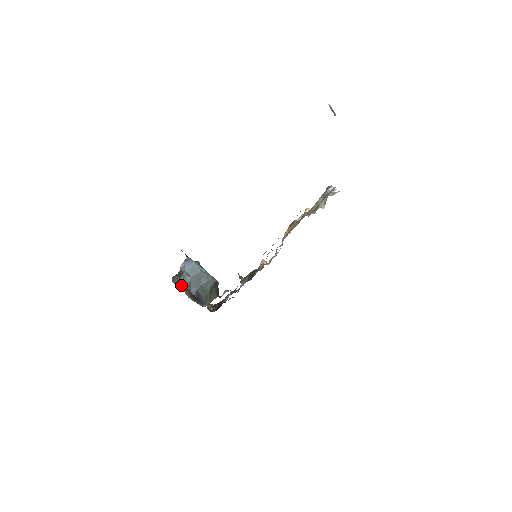
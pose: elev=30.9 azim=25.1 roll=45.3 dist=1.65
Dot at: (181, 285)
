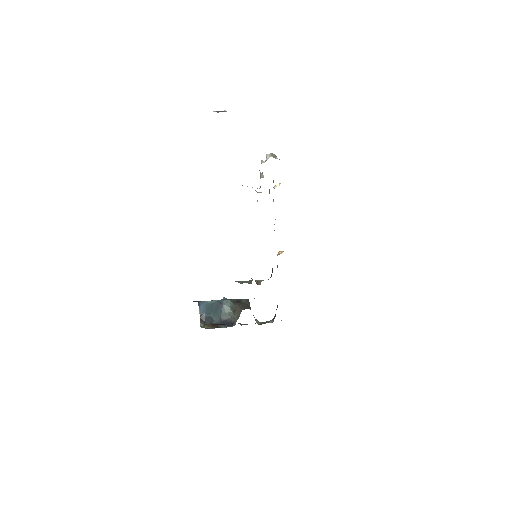
Dot at: occluded
